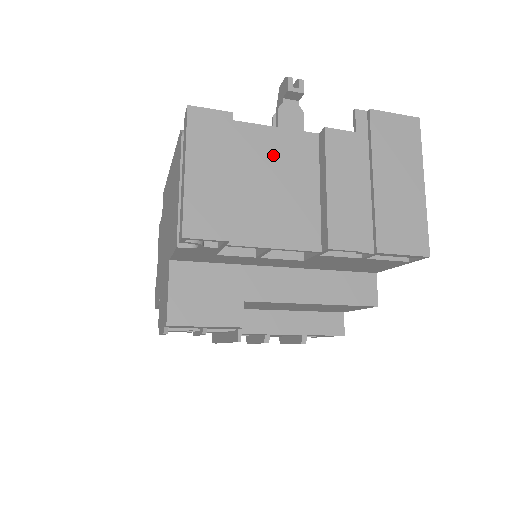
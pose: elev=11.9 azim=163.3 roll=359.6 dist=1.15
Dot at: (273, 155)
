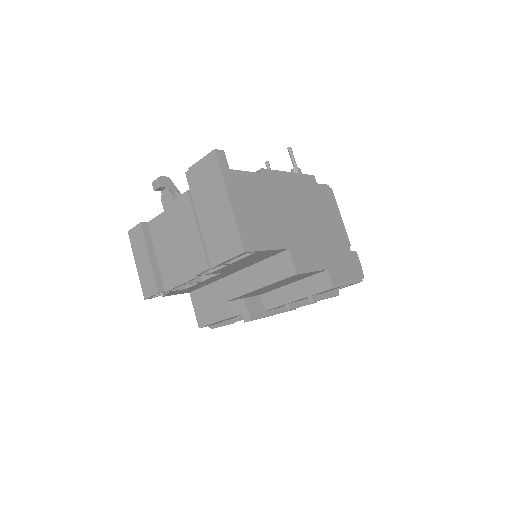
Dot at: (167, 230)
